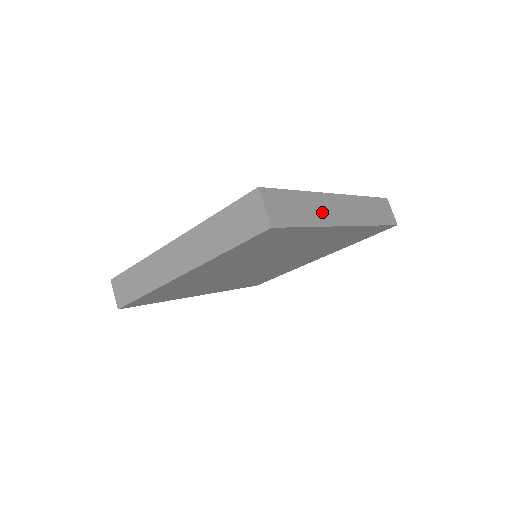
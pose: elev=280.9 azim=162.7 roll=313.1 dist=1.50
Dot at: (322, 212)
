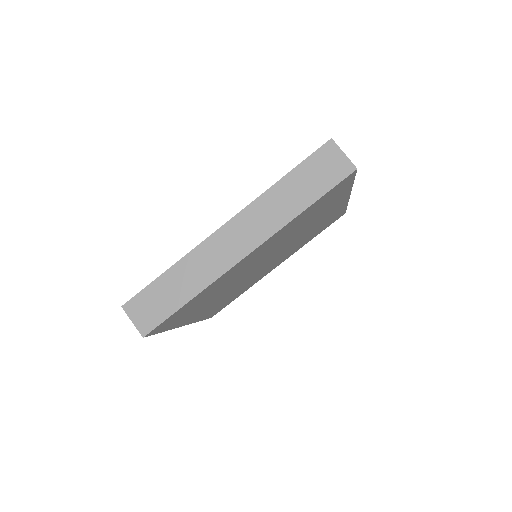
Dot at: (204, 269)
